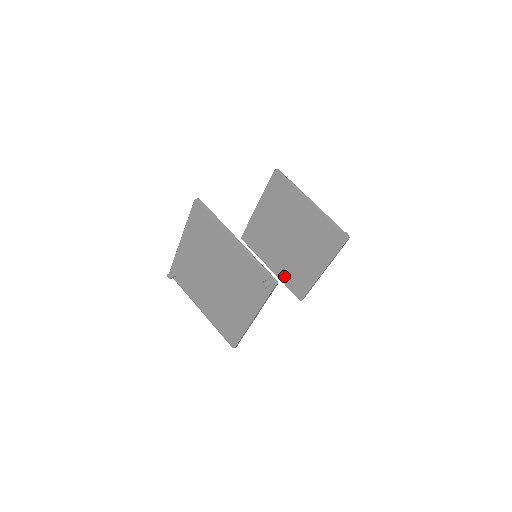
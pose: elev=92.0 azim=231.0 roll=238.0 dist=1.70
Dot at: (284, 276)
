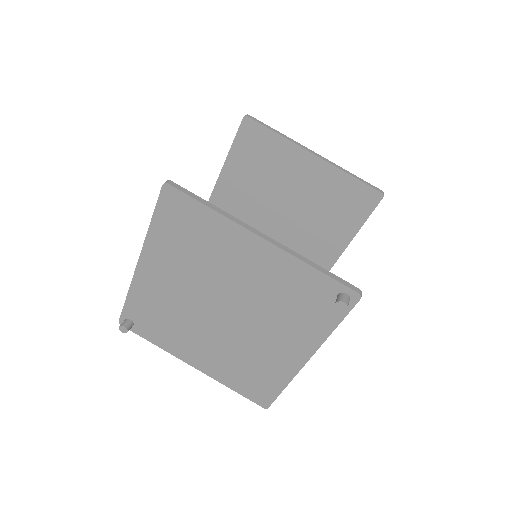
Dot at: occluded
